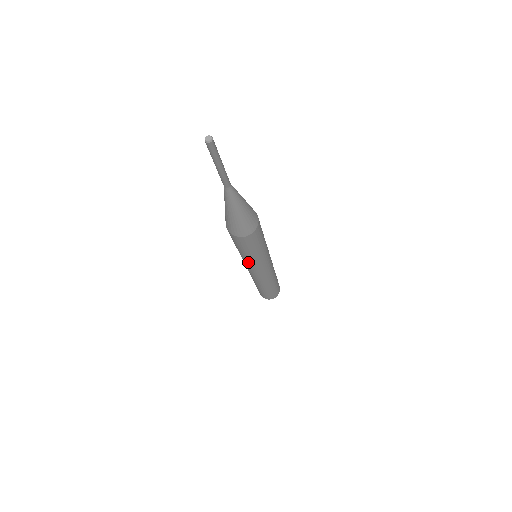
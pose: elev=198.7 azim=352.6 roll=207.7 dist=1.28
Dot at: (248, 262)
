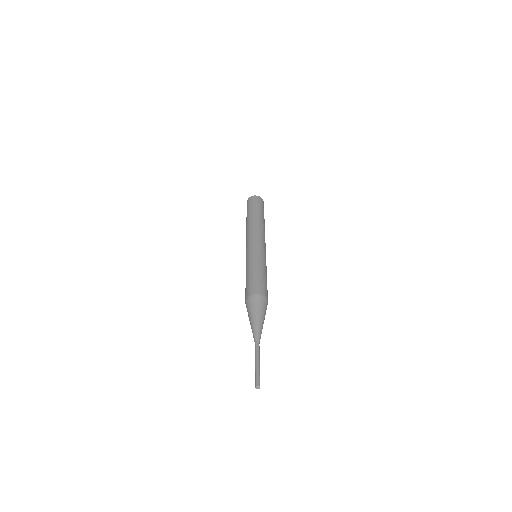
Dot at: occluded
